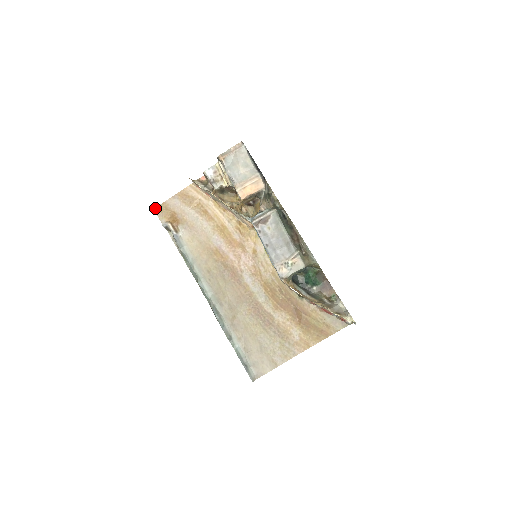
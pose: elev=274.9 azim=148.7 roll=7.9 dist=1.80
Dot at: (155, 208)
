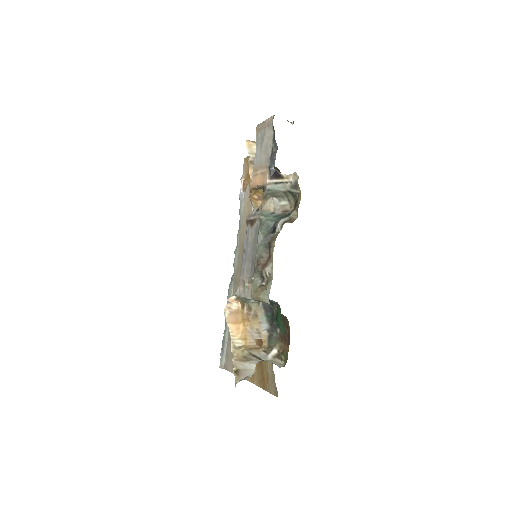
Dot at: (245, 158)
